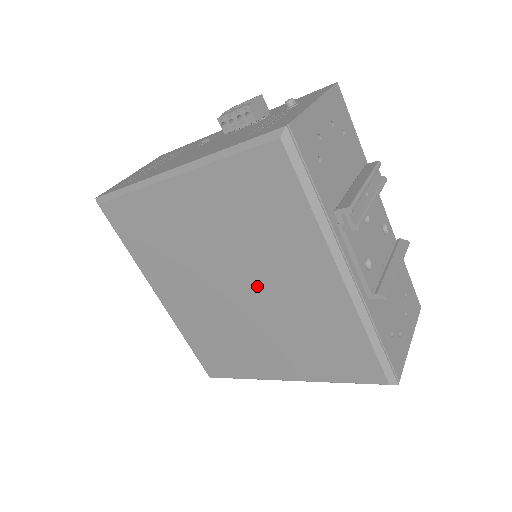
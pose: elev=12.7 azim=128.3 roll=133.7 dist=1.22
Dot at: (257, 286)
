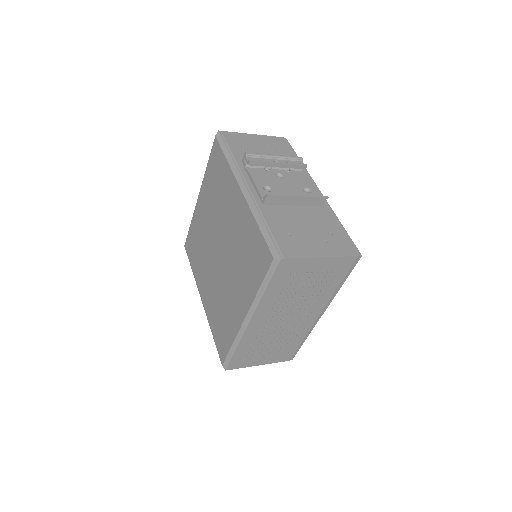
Dot at: (223, 237)
